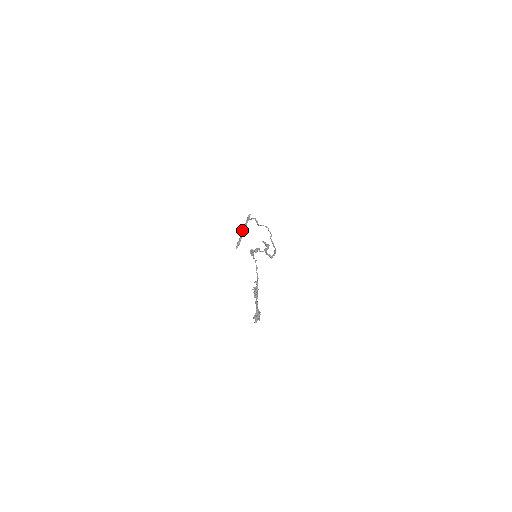
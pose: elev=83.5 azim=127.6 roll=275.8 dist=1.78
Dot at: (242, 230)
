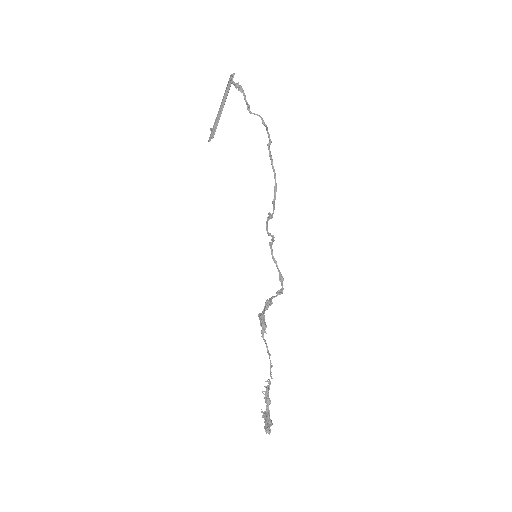
Dot at: occluded
